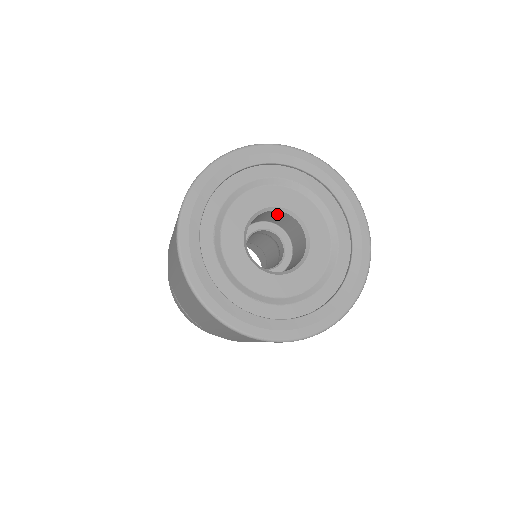
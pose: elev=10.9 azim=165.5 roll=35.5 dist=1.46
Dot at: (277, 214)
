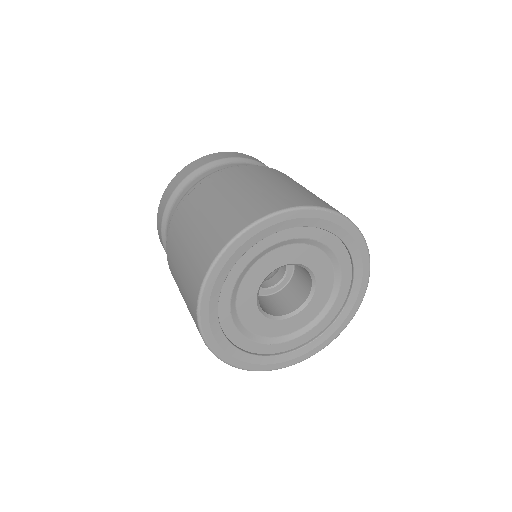
Dot at: occluded
